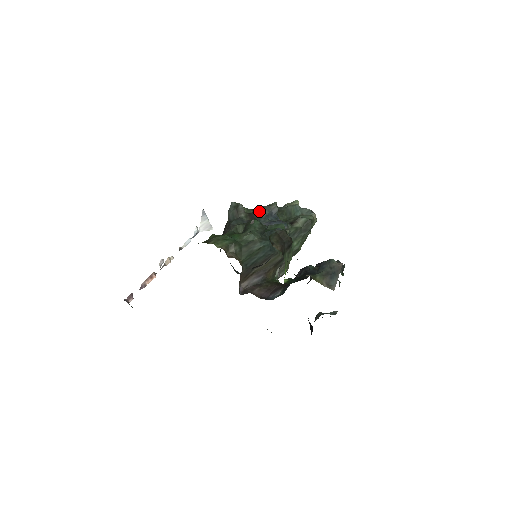
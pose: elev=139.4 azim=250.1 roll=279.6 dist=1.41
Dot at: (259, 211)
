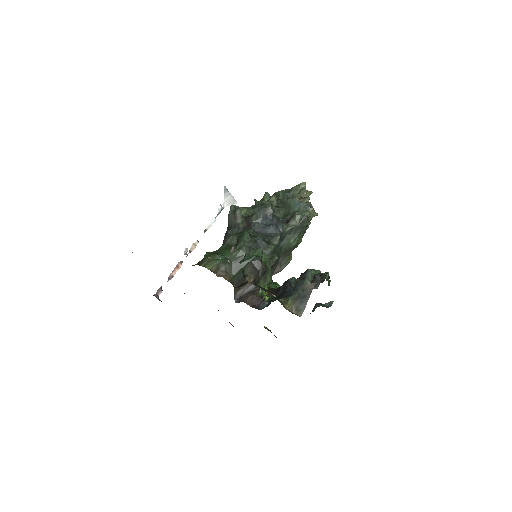
Dot at: (254, 216)
